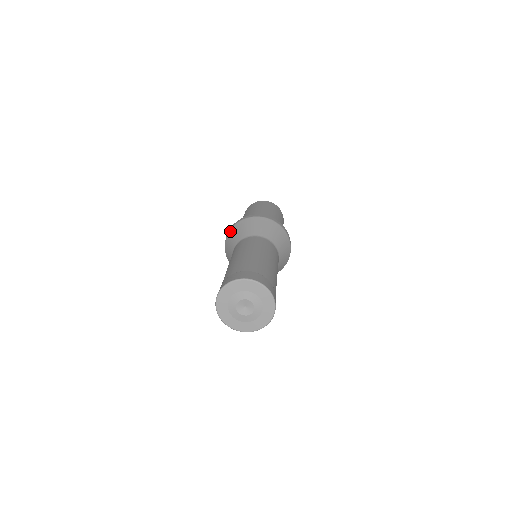
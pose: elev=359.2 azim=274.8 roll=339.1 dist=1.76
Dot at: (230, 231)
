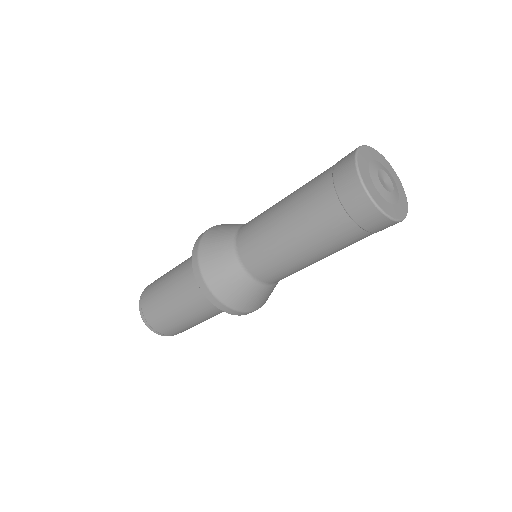
Dot at: occluded
